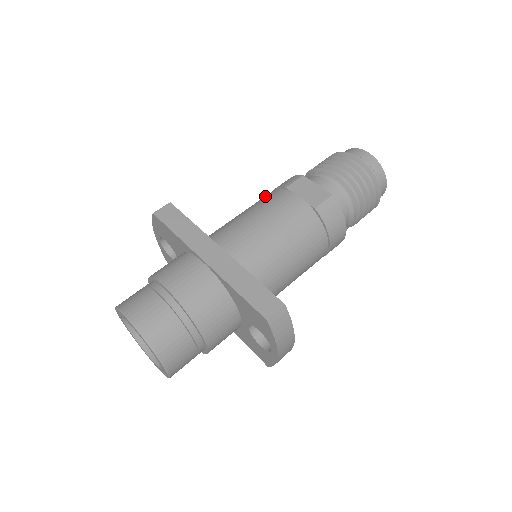
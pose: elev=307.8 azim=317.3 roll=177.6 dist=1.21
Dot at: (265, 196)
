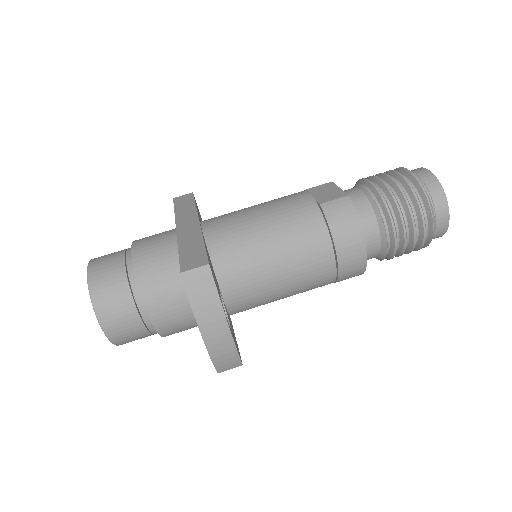
Dot at: occluded
